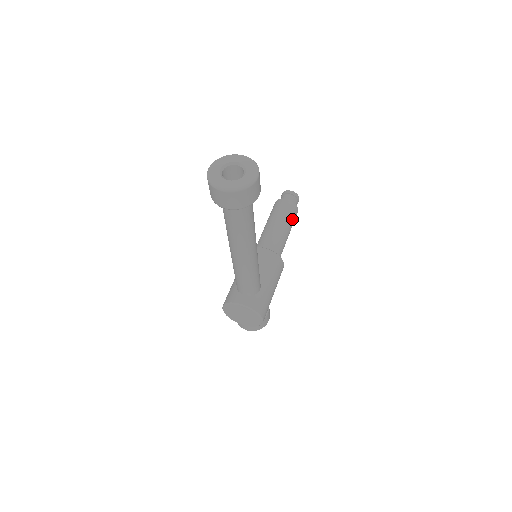
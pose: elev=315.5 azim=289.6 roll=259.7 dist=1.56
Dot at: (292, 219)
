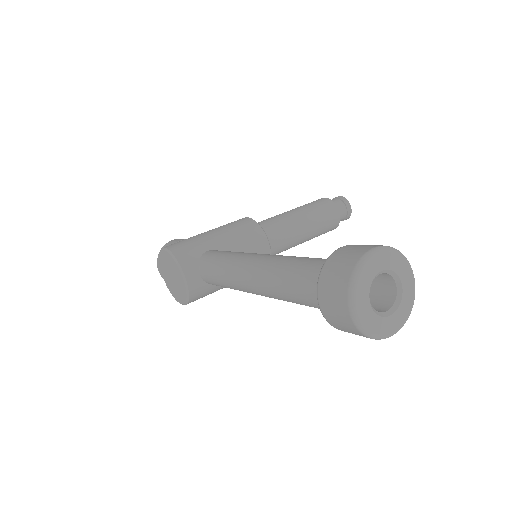
Dot at: (319, 235)
